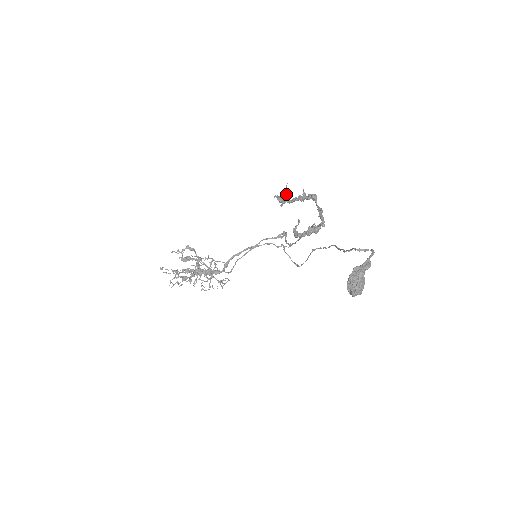
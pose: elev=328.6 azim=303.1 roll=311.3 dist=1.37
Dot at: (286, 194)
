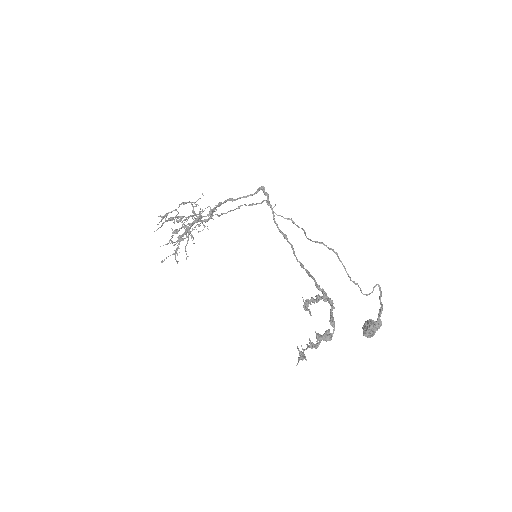
Dot at: (305, 356)
